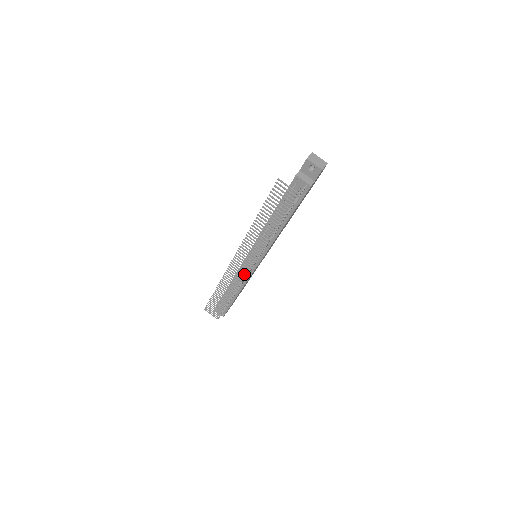
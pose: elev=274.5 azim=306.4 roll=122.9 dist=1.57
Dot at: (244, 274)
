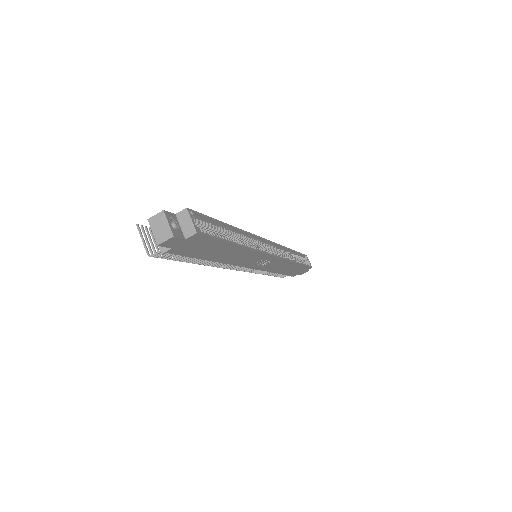
Dot at: occluded
